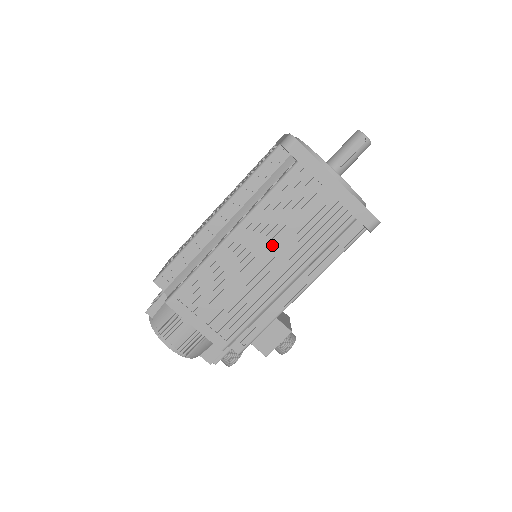
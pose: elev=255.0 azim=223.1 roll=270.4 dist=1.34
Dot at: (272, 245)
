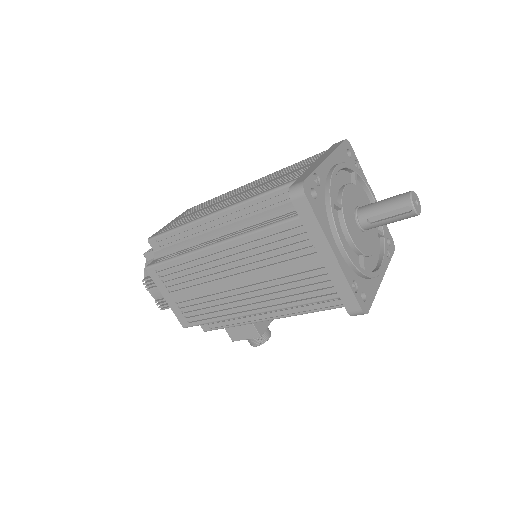
Dot at: (249, 275)
